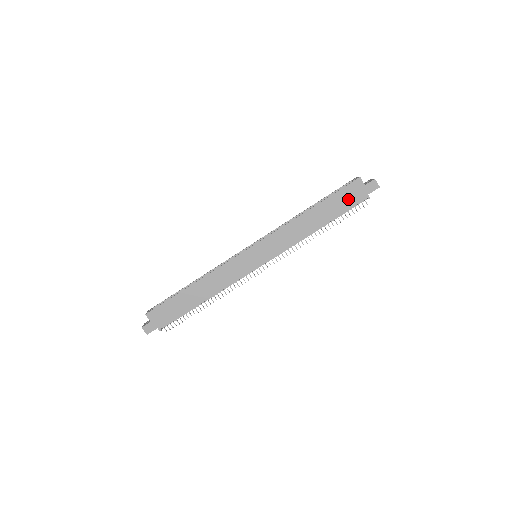
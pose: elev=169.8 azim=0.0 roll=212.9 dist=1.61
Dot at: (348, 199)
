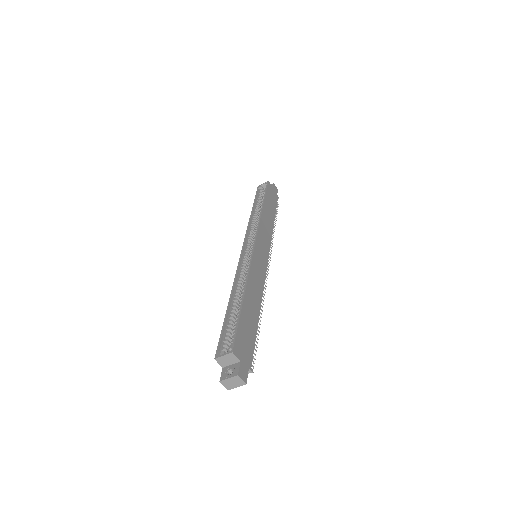
Dot at: (272, 198)
